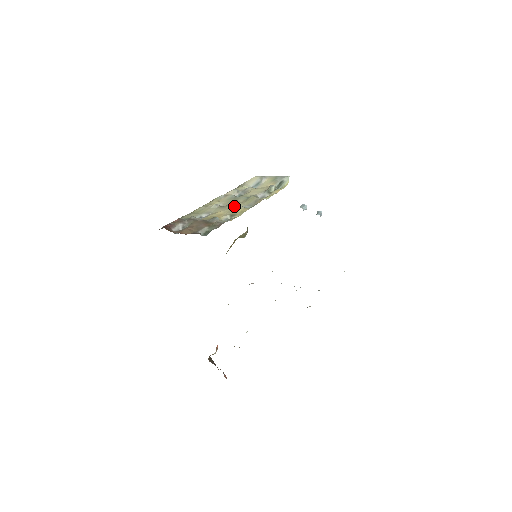
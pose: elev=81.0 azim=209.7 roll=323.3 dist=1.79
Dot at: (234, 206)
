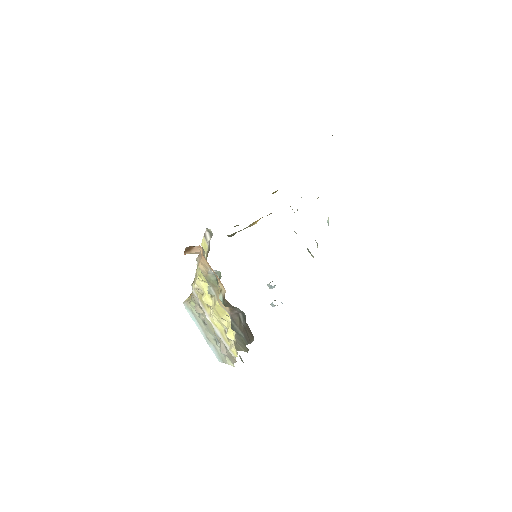
Dot at: occluded
